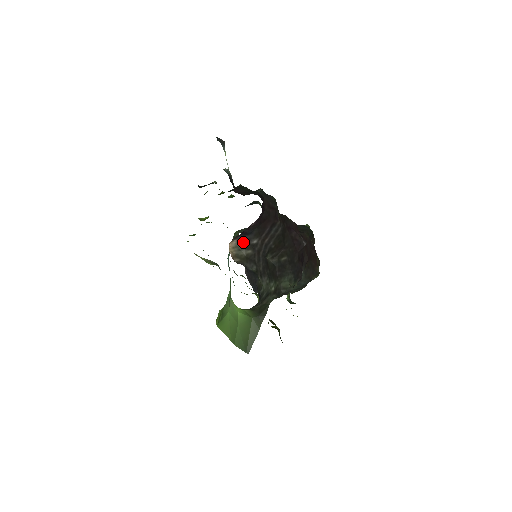
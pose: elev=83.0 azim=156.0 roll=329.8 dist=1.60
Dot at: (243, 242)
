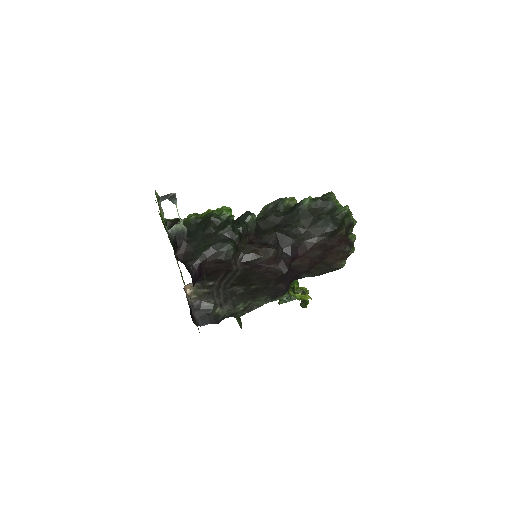
Dot at: (199, 284)
